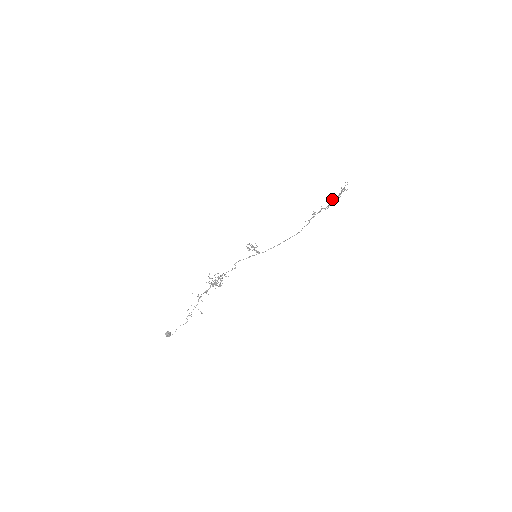
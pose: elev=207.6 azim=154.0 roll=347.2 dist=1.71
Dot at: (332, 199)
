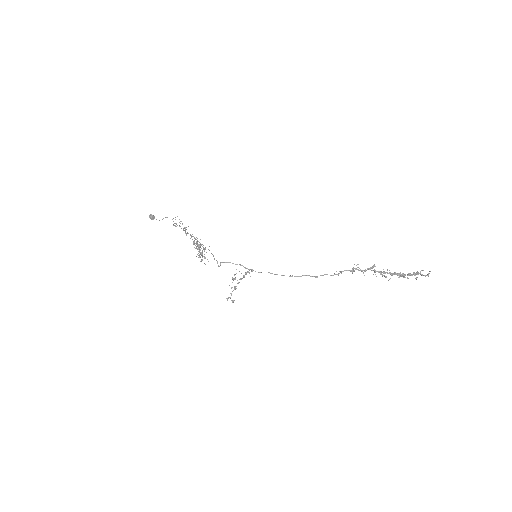
Dot at: (392, 273)
